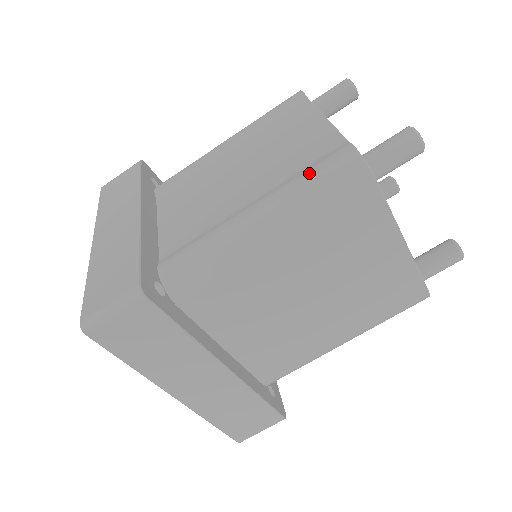
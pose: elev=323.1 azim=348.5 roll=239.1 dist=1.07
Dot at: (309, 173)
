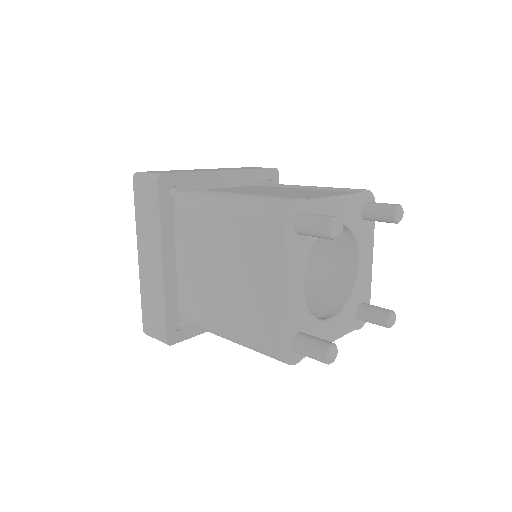
Dot at: occluded
